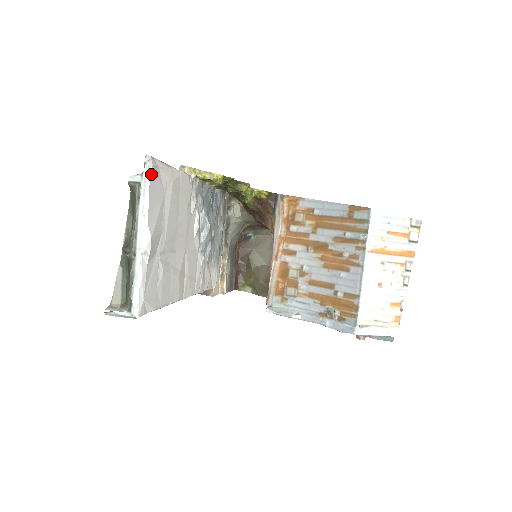
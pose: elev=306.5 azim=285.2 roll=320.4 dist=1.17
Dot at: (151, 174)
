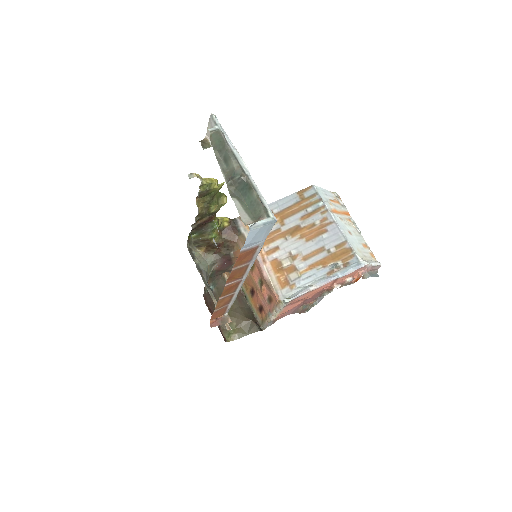
Dot at: (220, 126)
